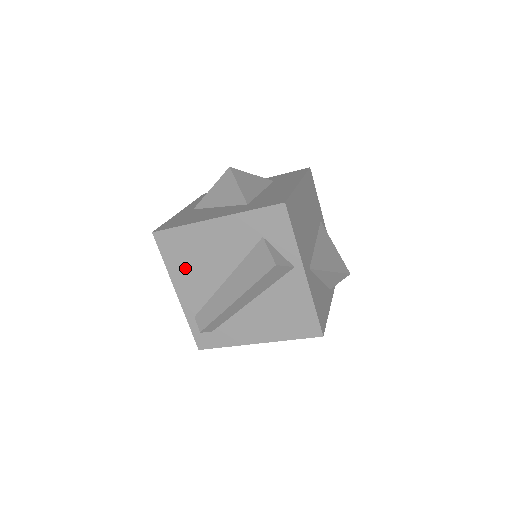
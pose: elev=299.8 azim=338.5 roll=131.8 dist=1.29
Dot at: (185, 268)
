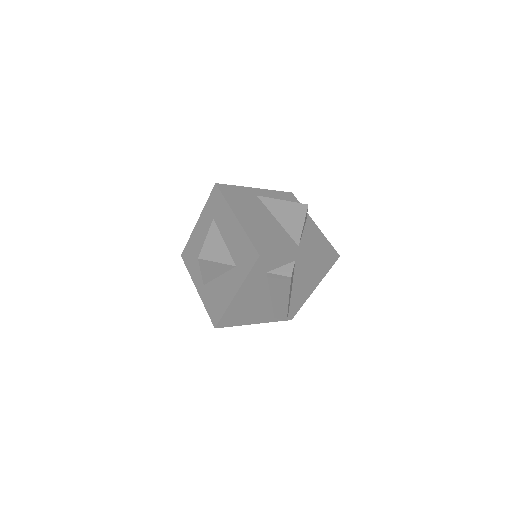
Dot at: (247, 316)
